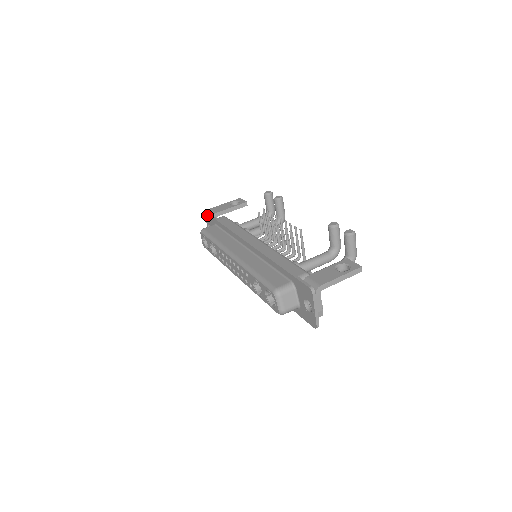
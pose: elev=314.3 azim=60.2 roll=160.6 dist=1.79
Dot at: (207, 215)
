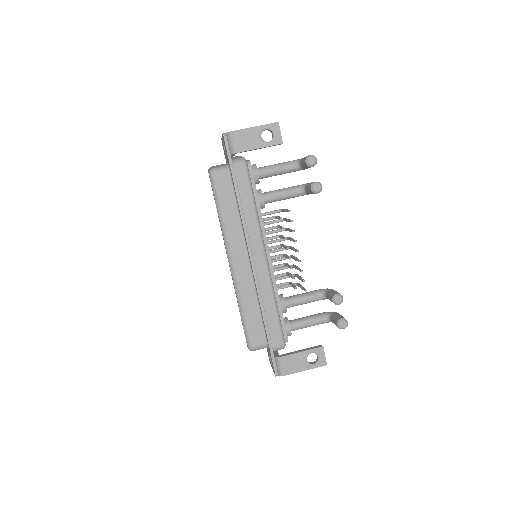
Dot at: (225, 145)
